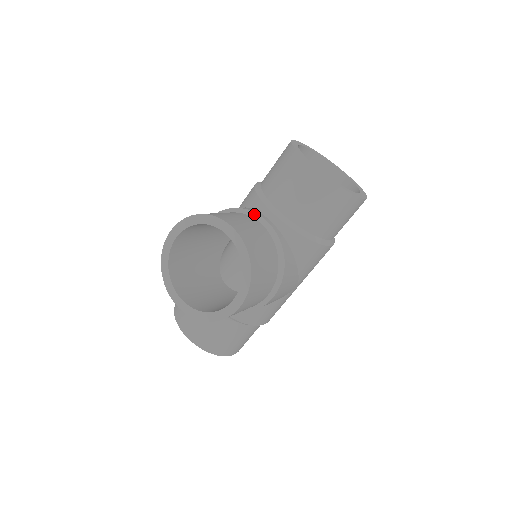
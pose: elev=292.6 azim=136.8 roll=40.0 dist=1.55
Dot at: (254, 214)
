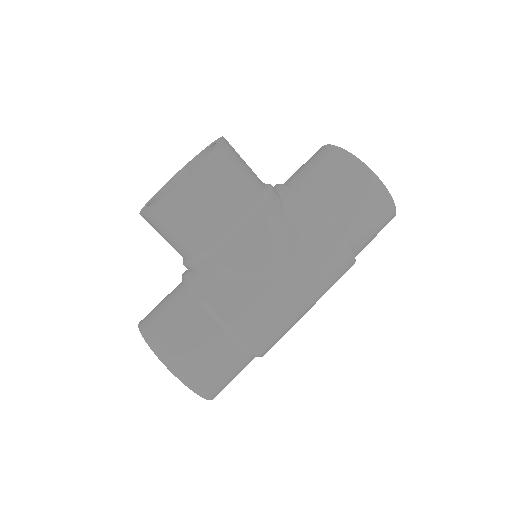
Dot at: occluded
